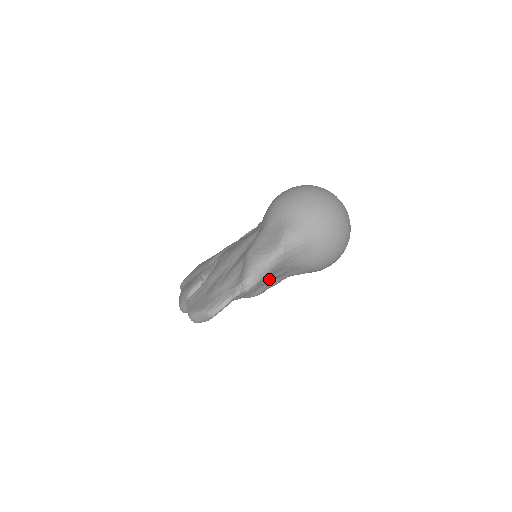
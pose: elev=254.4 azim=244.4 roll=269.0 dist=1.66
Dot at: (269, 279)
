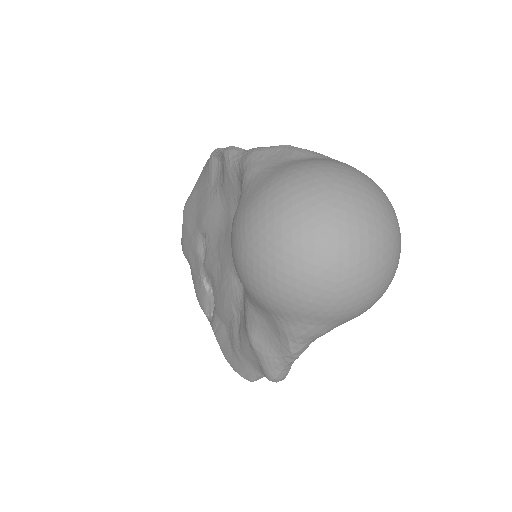
Dot at: occluded
